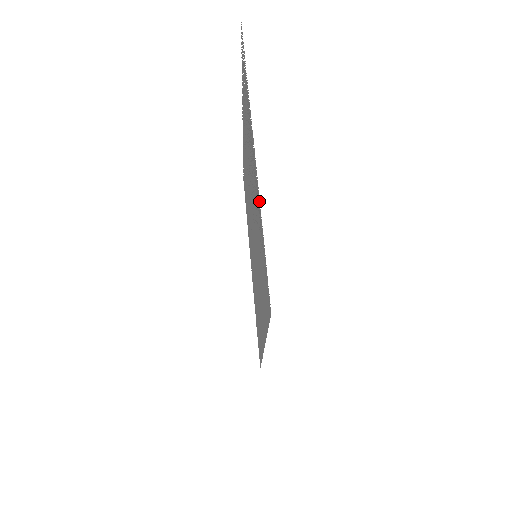
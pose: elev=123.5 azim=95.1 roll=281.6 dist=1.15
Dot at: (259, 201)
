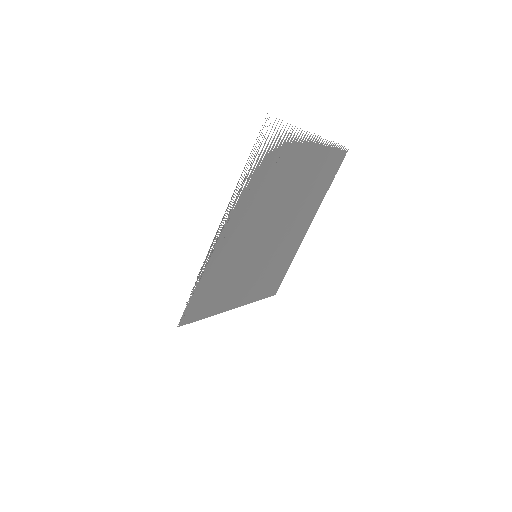
Dot at: (201, 268)
